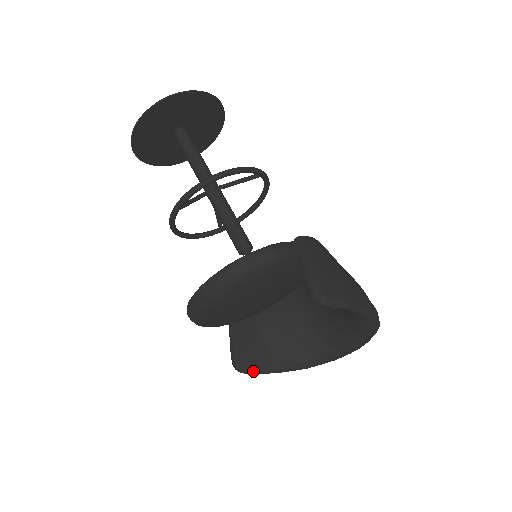
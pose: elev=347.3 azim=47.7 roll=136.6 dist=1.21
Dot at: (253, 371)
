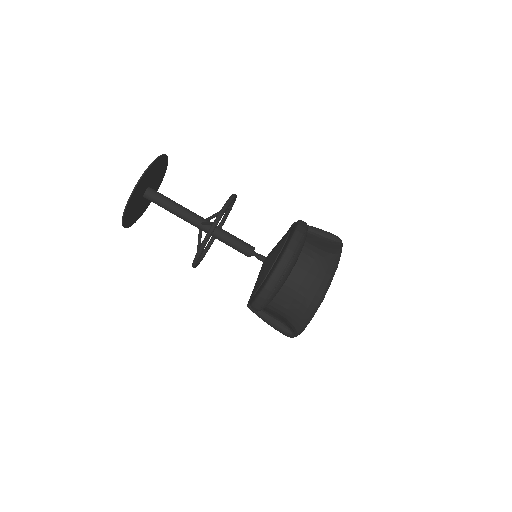
Dot at: (294, 333)
